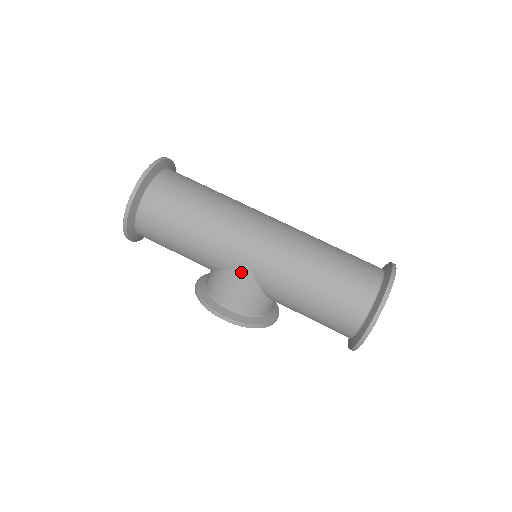
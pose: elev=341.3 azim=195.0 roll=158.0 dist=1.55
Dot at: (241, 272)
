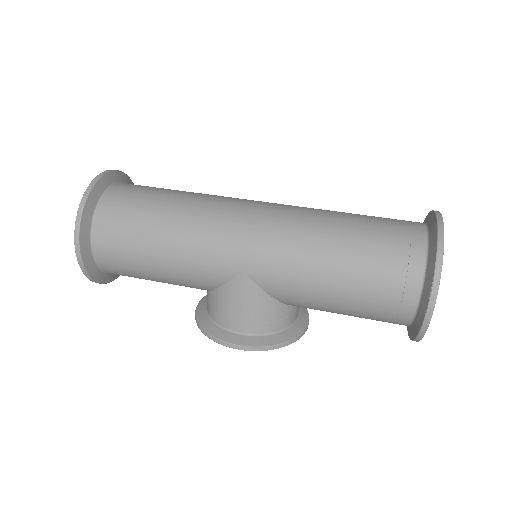
Dot at: (239, 284)
